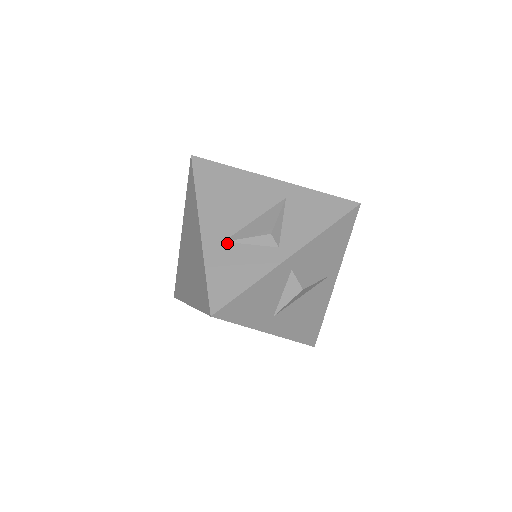
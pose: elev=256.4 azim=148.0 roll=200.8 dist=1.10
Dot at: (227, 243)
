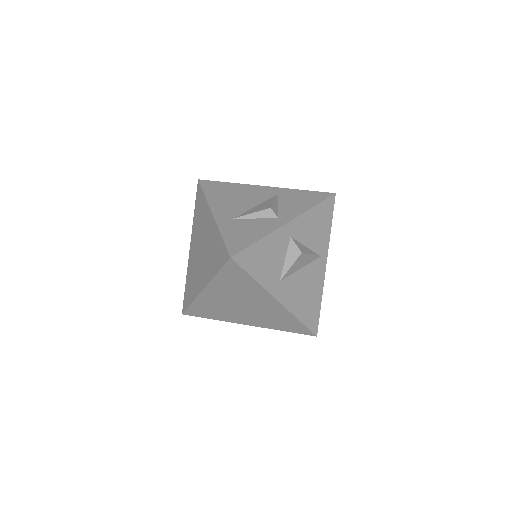
Dot at: (236, 219)
